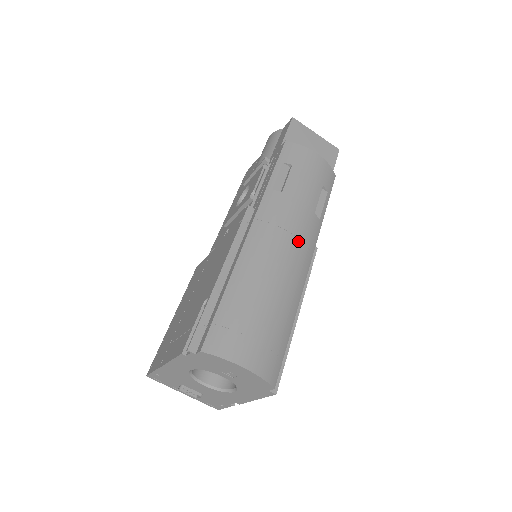
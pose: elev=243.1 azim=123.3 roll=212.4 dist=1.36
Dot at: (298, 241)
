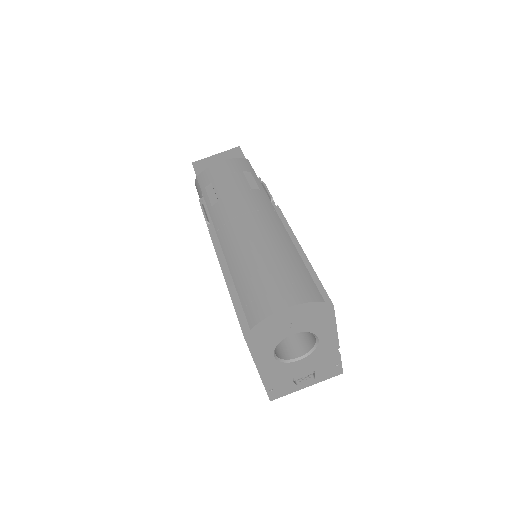
Dot at: (254, 213)
